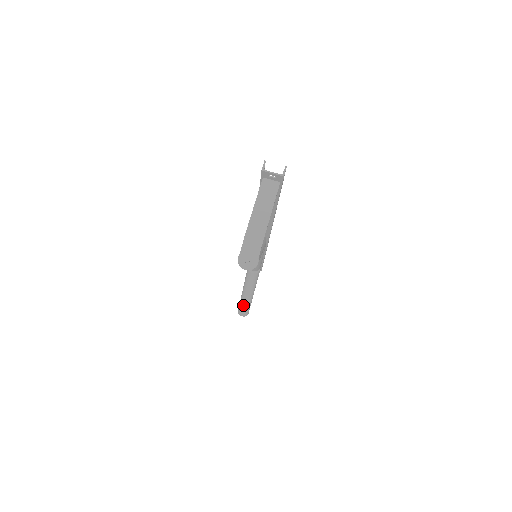
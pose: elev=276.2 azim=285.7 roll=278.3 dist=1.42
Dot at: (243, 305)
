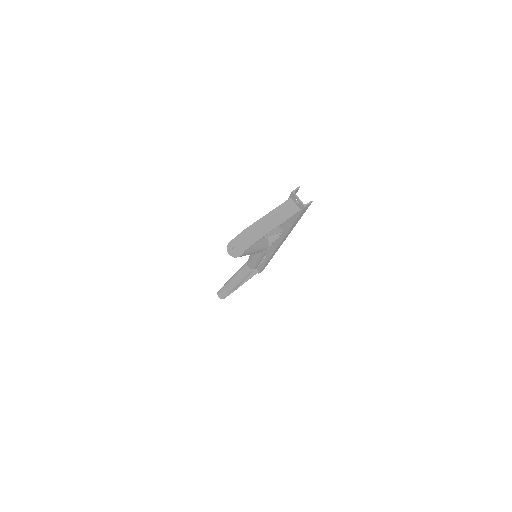
Dot at: (225, 288)
